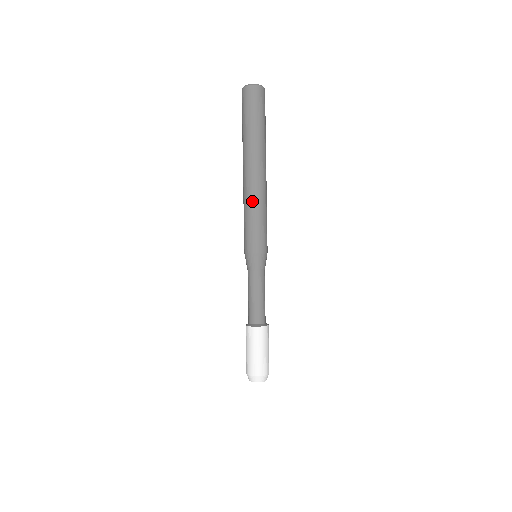
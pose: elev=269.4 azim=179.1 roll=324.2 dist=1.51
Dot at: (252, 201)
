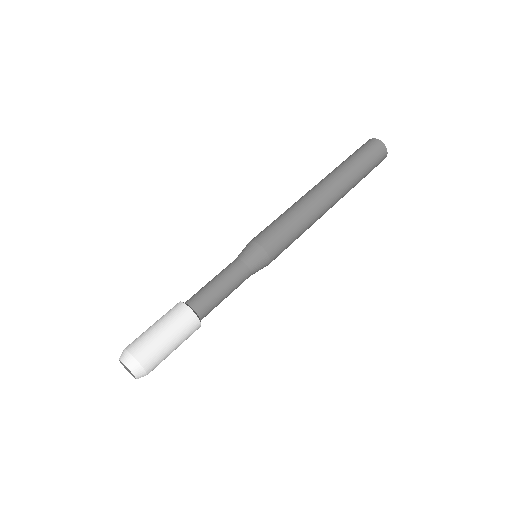
Dot at: (298, 206)
